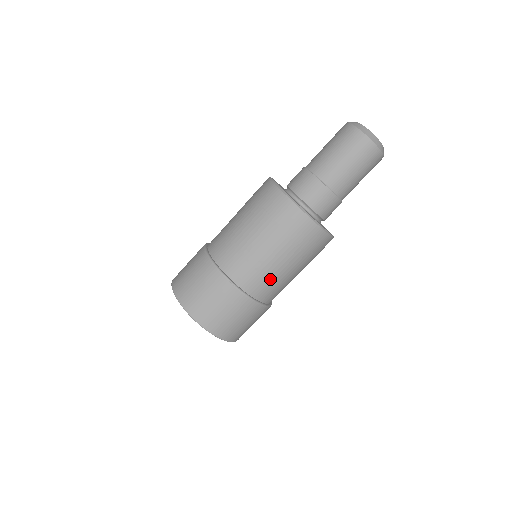
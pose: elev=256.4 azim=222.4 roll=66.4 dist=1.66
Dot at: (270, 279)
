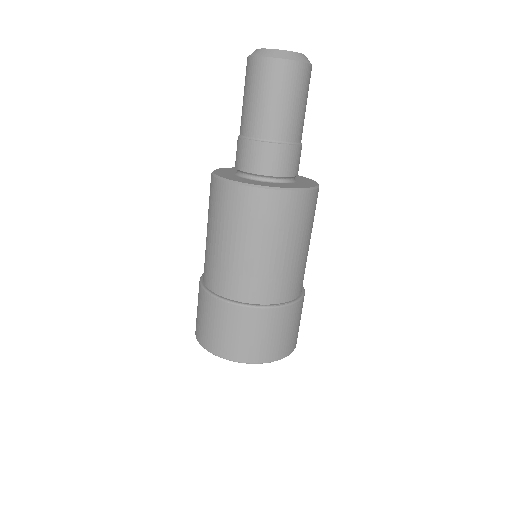
Dot at: (249, 274)
